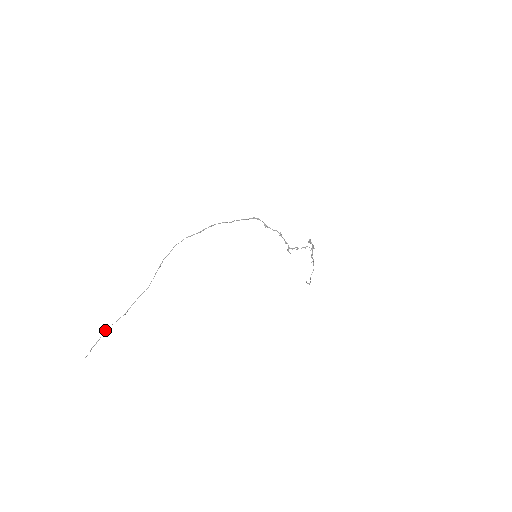
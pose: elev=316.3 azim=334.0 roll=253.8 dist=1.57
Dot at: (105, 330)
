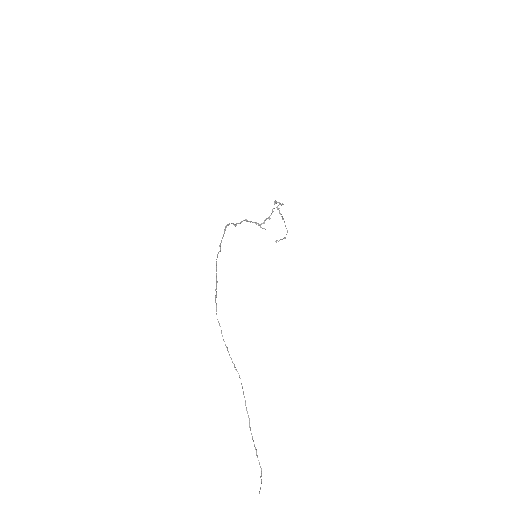
Dot at: occluded
